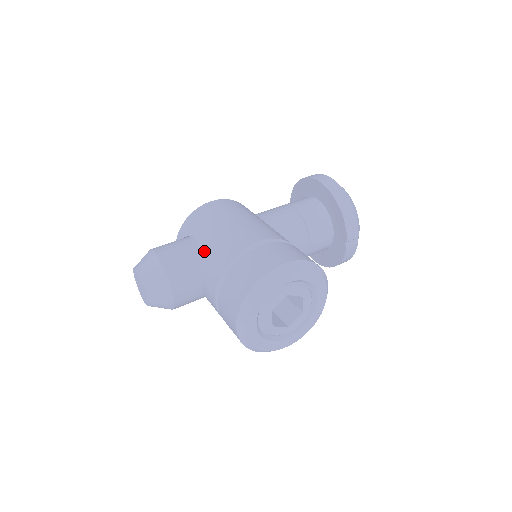
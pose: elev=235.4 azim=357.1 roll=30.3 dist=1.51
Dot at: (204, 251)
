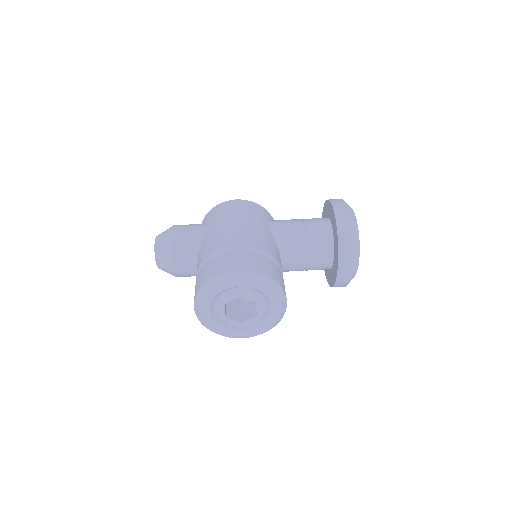
Dot at: (205, 239)
